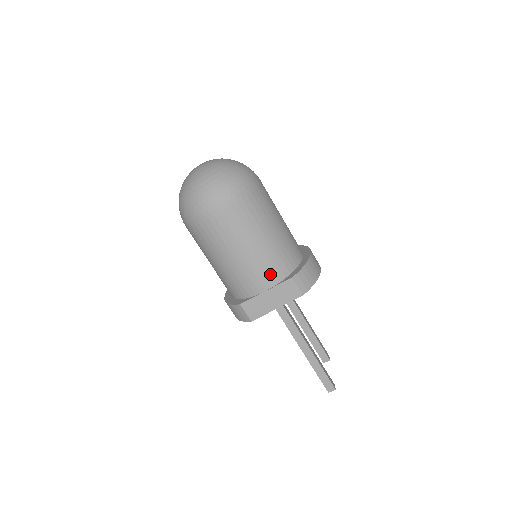
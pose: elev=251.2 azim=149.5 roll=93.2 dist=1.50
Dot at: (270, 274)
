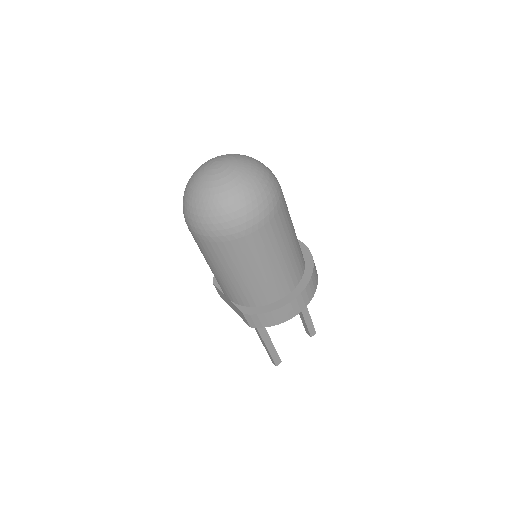
Dot at: (231, 295)
